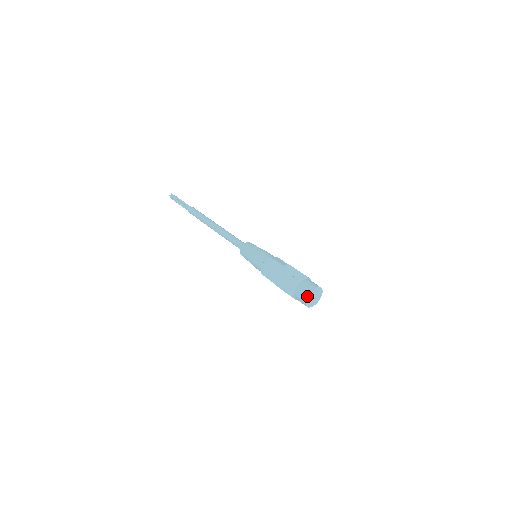
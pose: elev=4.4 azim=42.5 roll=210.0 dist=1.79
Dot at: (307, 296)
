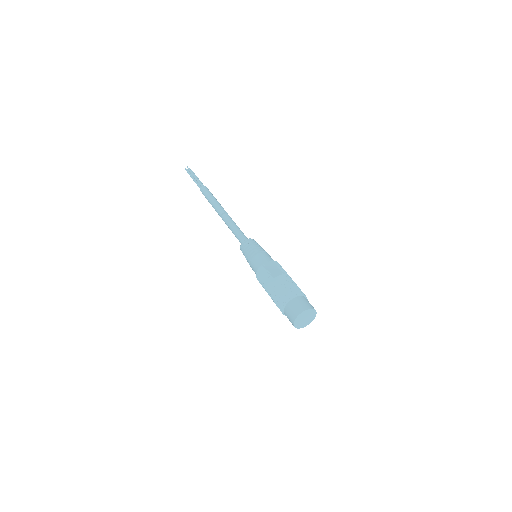
Dot at: (293, 322)
